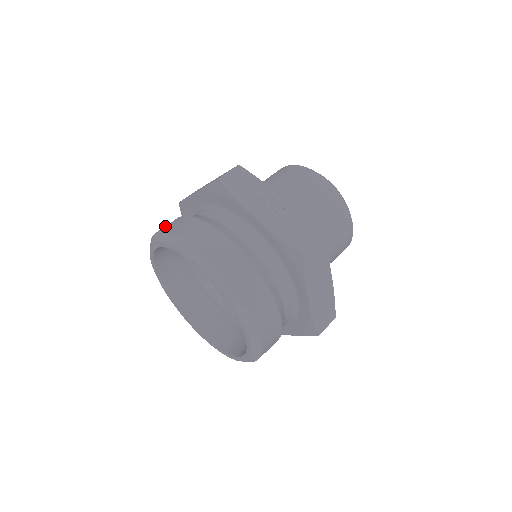
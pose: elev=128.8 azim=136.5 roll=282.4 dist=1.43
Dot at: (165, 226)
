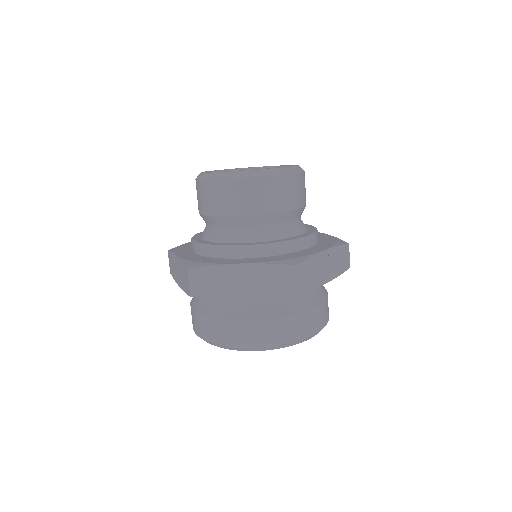
Dot at: (250, 338)
